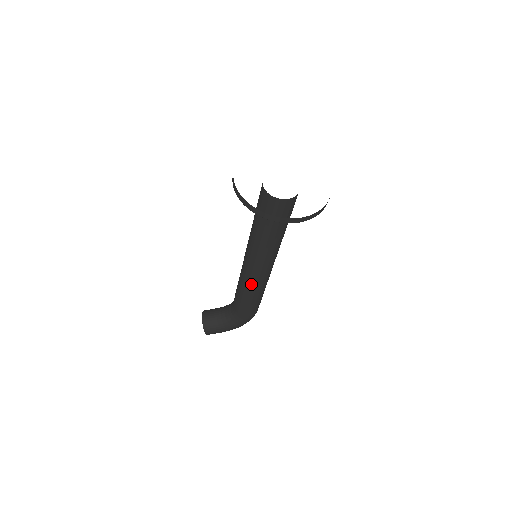
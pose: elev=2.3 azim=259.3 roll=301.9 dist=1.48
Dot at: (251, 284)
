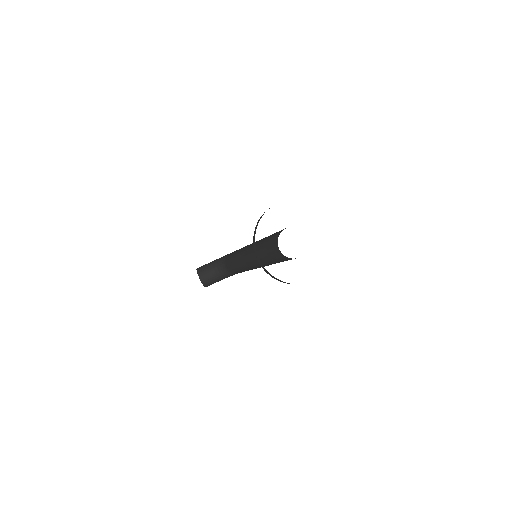
Dot at: (252, 269)
